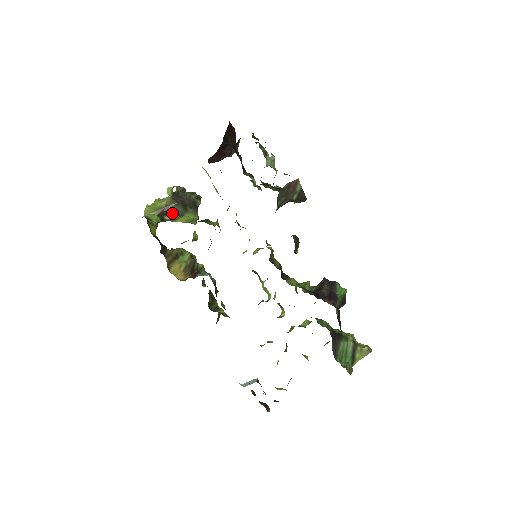
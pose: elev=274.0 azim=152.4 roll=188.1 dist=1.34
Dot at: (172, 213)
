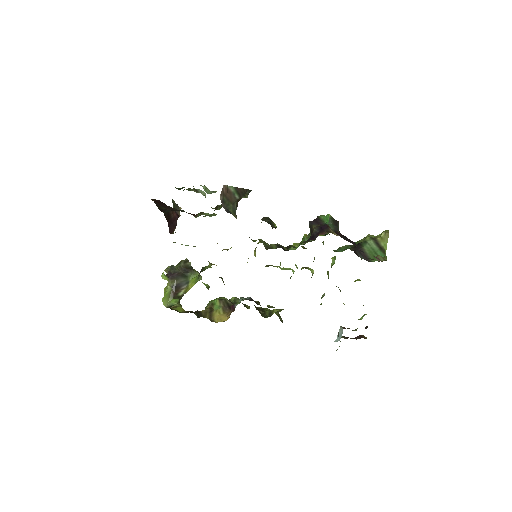
Dot at: (180, 288)
